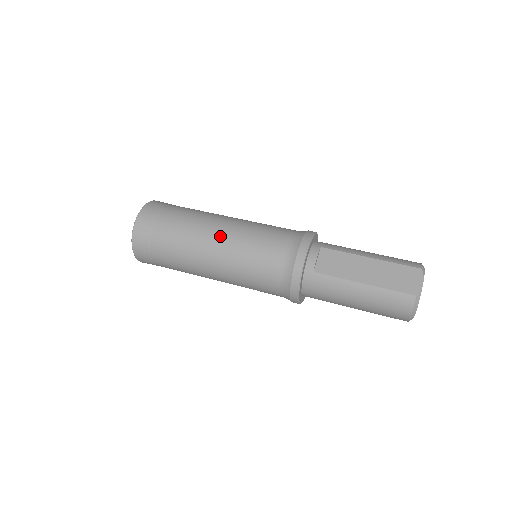
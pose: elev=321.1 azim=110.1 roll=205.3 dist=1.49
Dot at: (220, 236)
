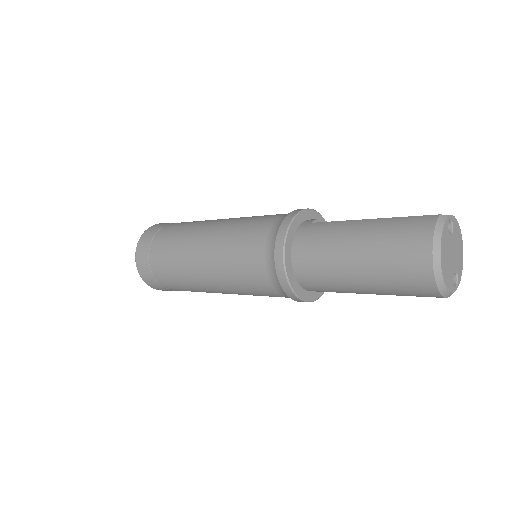
Dot at: occluded
